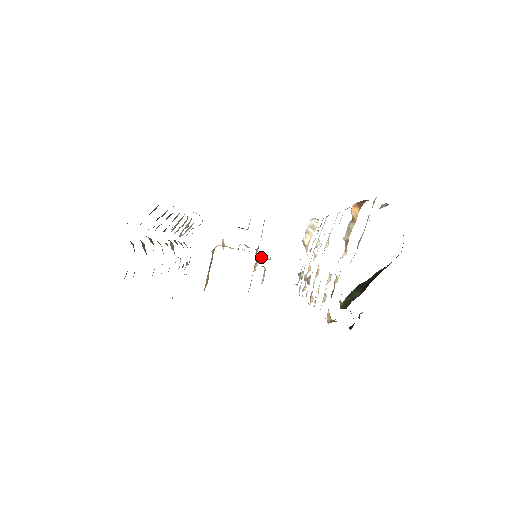
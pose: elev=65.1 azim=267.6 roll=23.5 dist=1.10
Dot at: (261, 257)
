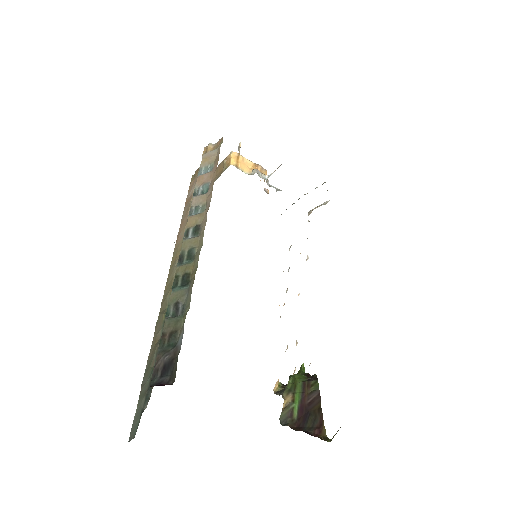
Dot at: (269, 186)
